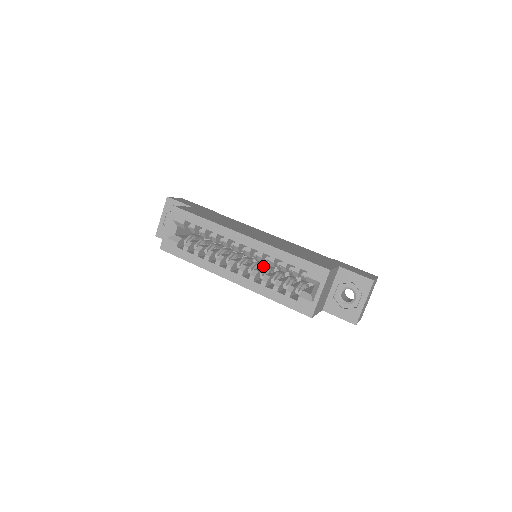
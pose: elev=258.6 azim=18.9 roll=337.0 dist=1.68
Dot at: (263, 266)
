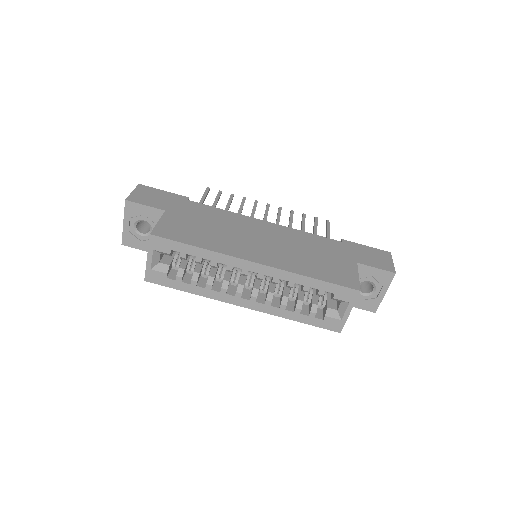
Dot at: occluded
